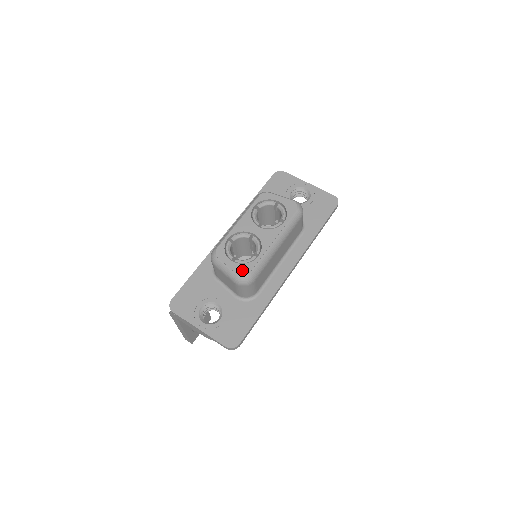
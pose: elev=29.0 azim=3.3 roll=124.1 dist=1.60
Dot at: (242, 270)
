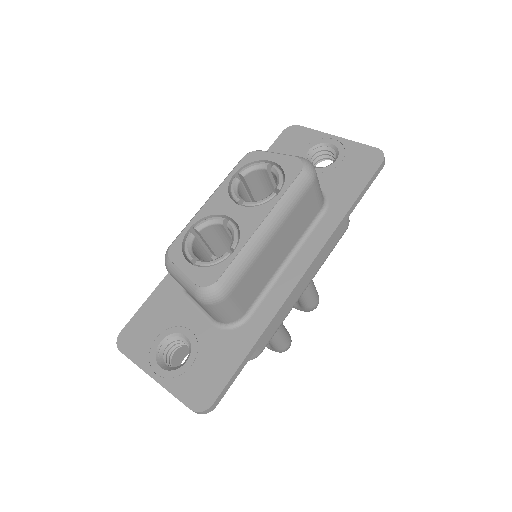
Dot at: (205, 278)
